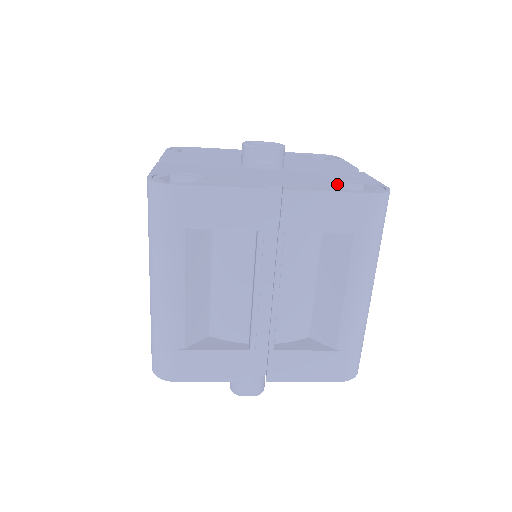
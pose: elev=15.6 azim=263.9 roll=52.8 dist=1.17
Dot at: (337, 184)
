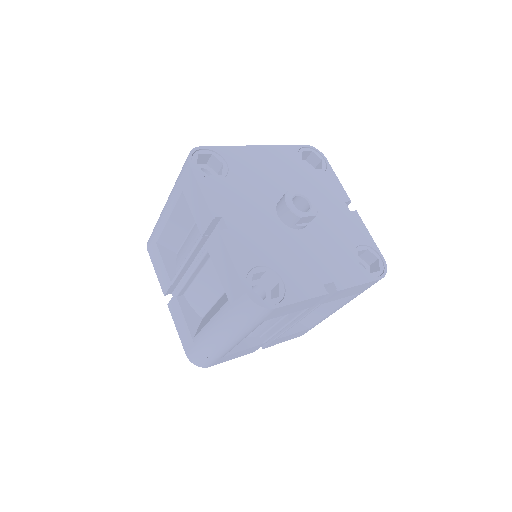
Dot at: (356, 258)
